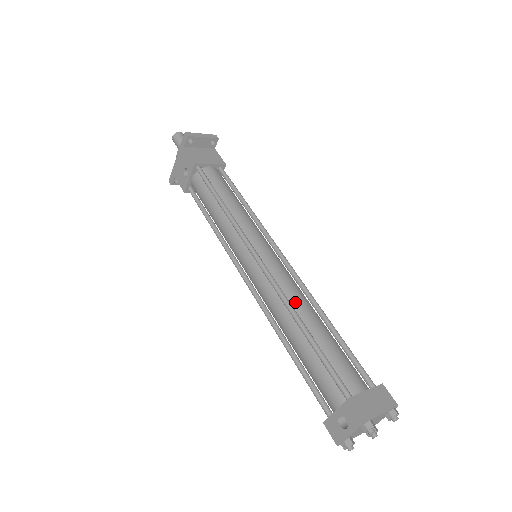
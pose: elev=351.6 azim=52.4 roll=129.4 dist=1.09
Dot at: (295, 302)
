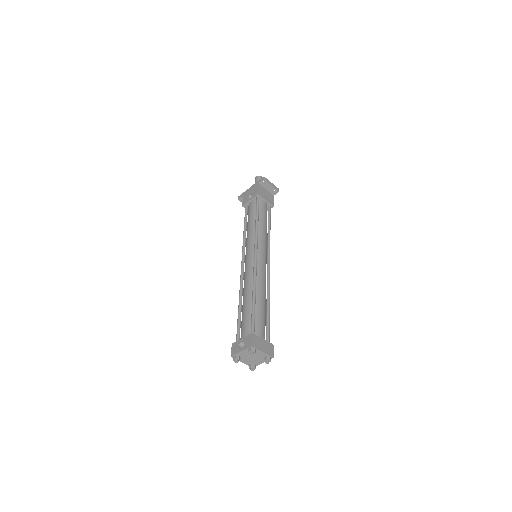
Dot at: (259, 284)
